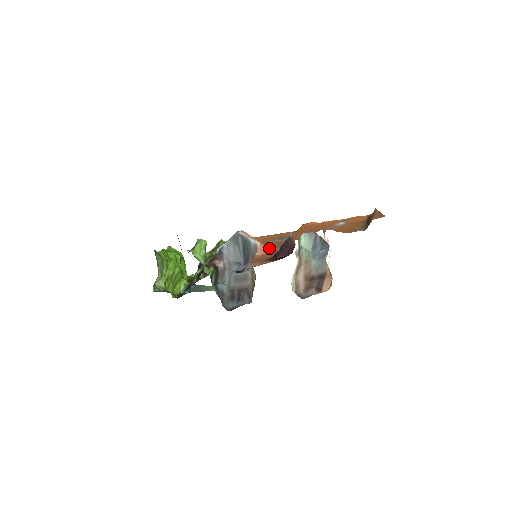
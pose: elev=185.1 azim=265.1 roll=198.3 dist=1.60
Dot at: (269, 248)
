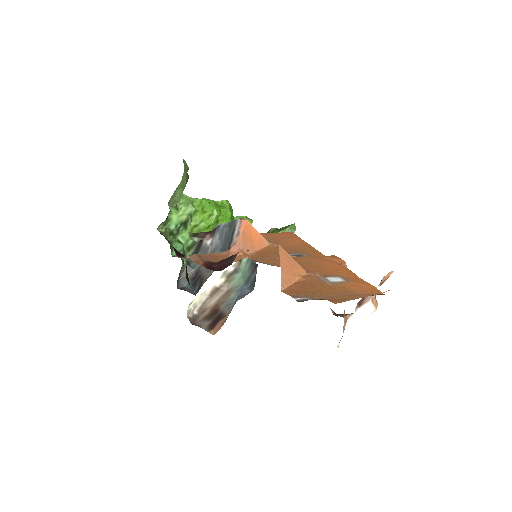
Dot at: (254, 254)
